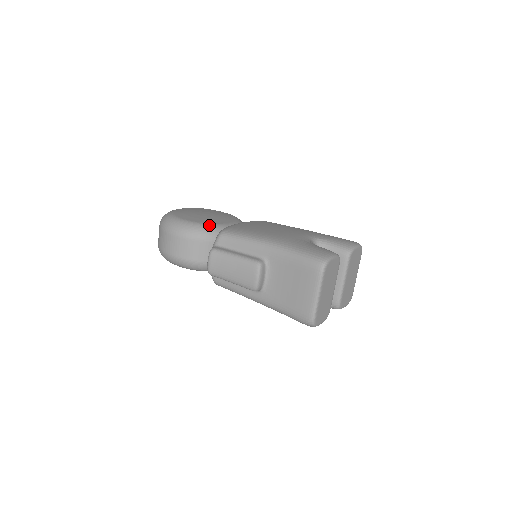
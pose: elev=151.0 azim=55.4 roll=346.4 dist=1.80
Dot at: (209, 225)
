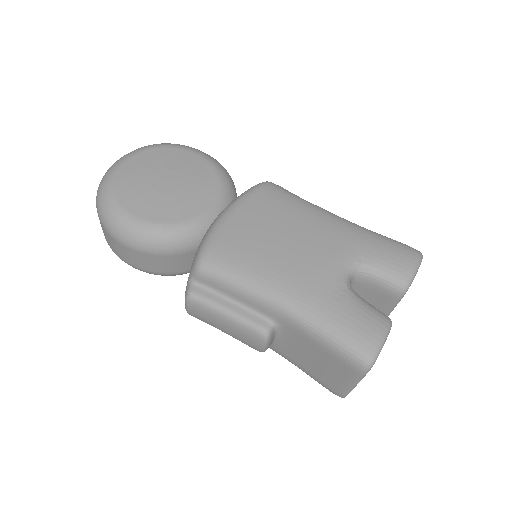
Dot at: (177, 228)
